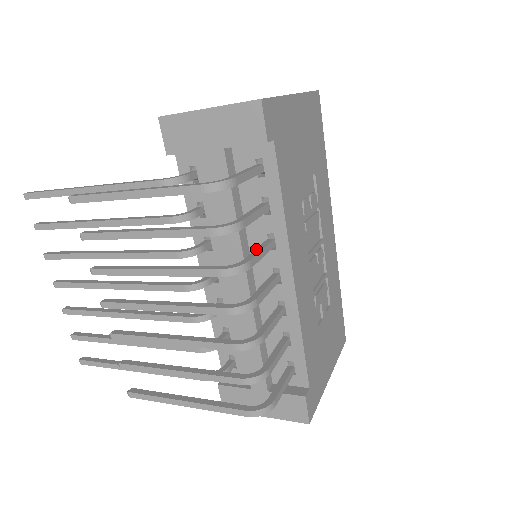
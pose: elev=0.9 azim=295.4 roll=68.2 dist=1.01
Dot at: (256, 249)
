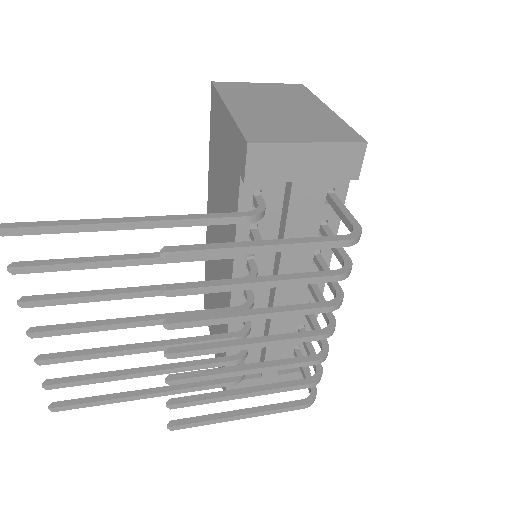
Dot at: occluded
